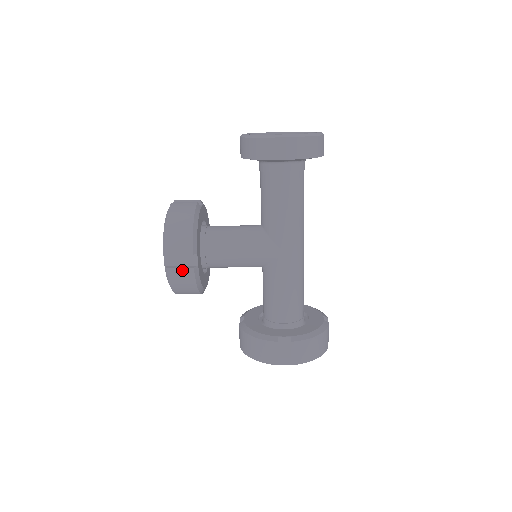
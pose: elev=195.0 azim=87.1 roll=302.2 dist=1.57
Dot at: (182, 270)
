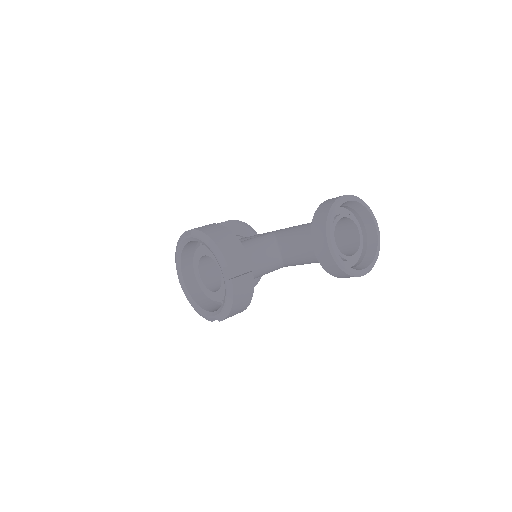
Dot at: occluded
